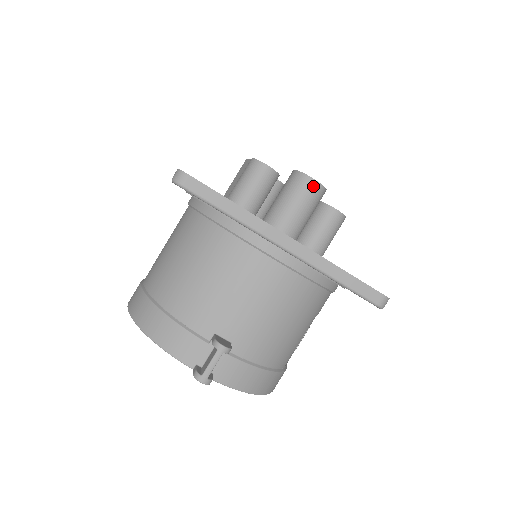
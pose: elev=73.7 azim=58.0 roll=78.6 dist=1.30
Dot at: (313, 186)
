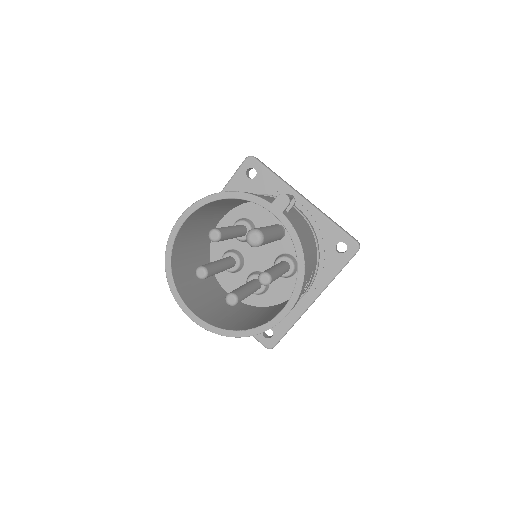
Dot at: occluded
